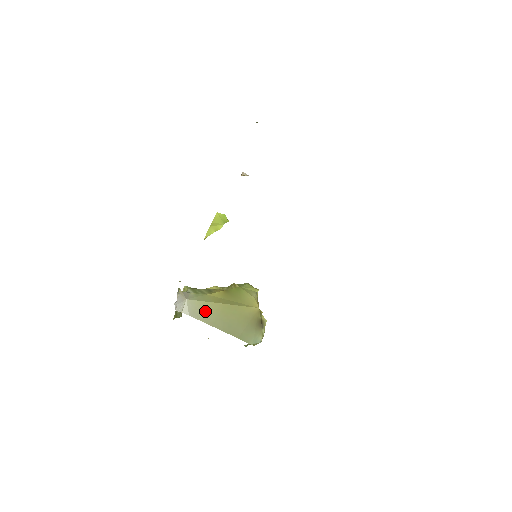
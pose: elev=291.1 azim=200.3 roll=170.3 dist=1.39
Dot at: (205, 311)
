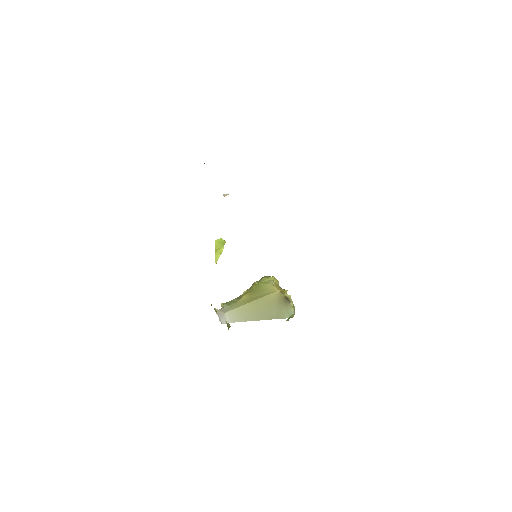
Dot at: (242, 314)
